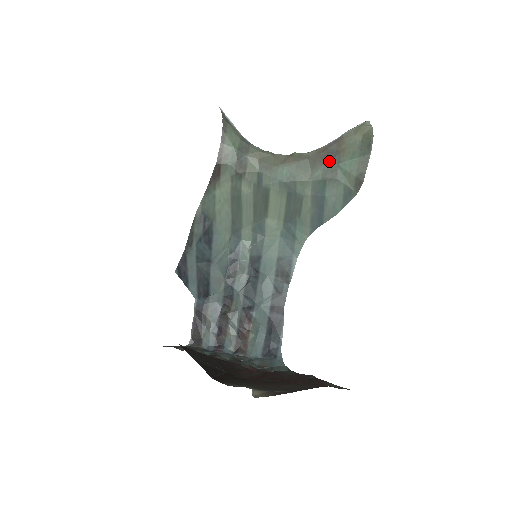
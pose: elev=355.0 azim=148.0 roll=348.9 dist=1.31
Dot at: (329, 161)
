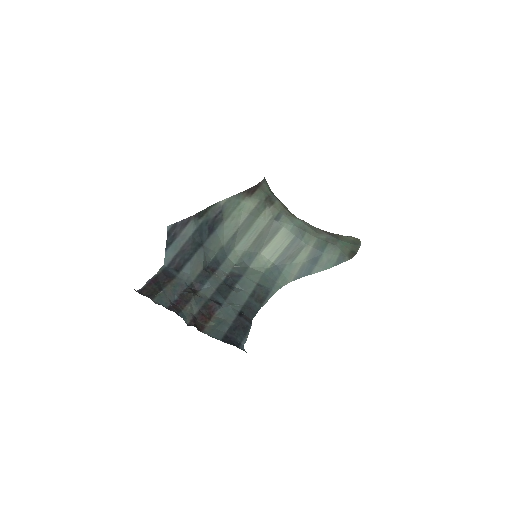
Dot at: (332, 235)
